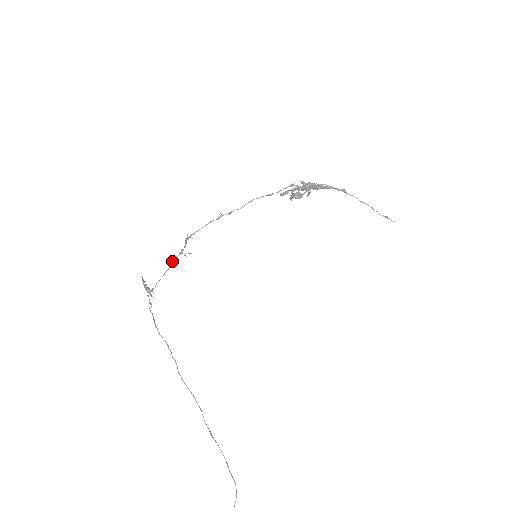
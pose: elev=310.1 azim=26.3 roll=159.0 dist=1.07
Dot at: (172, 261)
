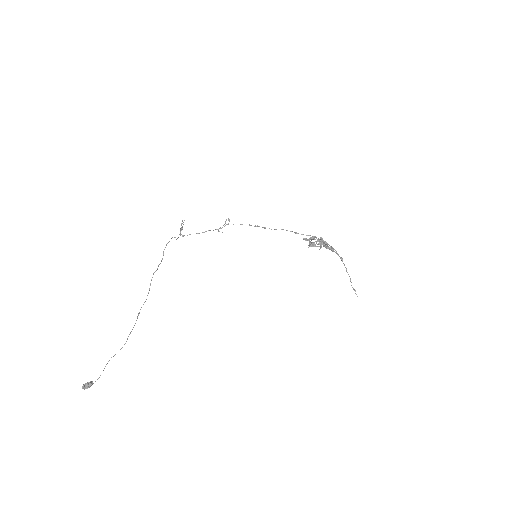
Dot at: (209, 230)
